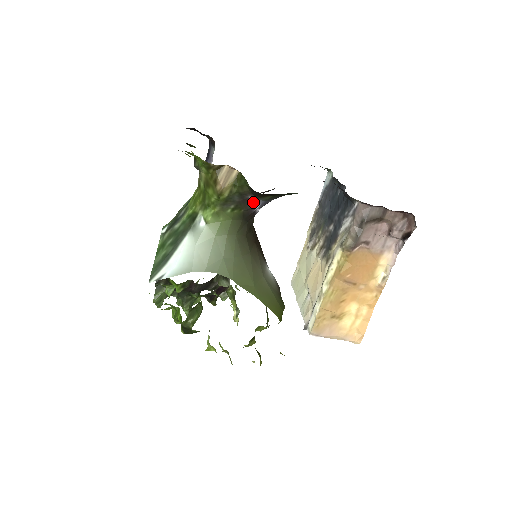
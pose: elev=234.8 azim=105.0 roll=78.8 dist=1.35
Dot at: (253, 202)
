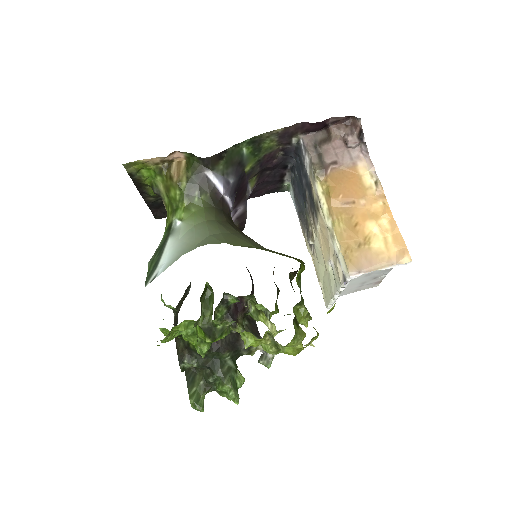
Dot at: (212, 178)
